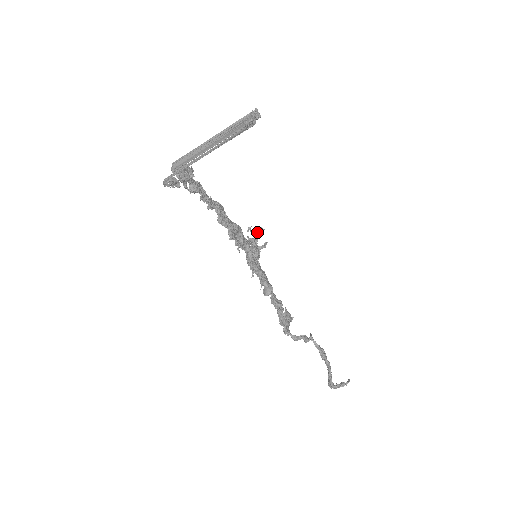
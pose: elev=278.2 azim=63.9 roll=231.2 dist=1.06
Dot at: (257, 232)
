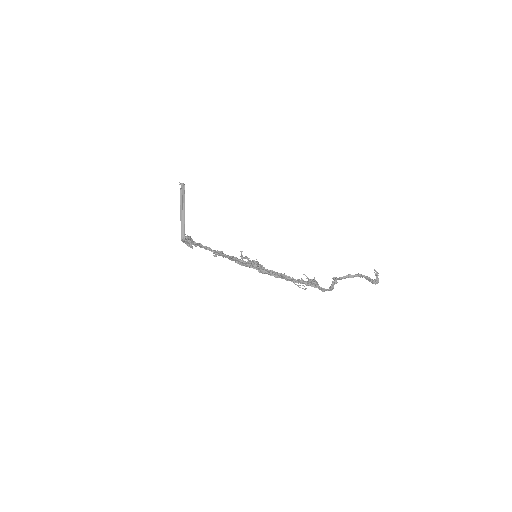
Dot at: (246, 258)
